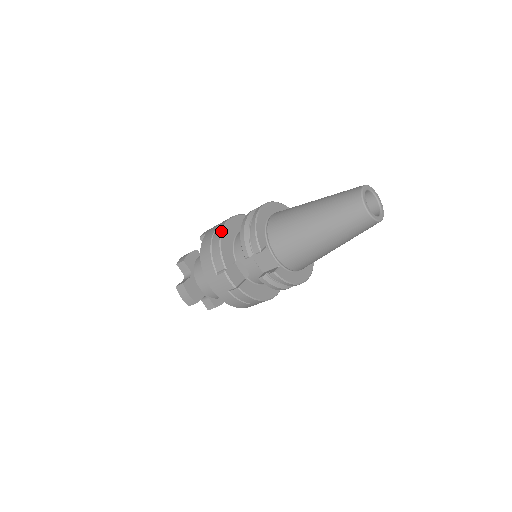
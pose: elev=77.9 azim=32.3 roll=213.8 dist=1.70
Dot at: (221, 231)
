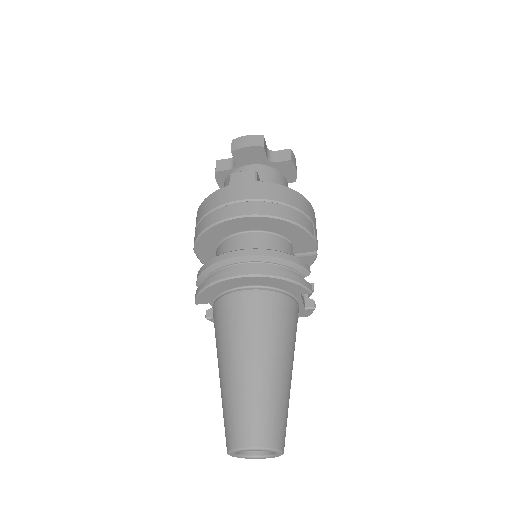
Dot at: (213, 224)
